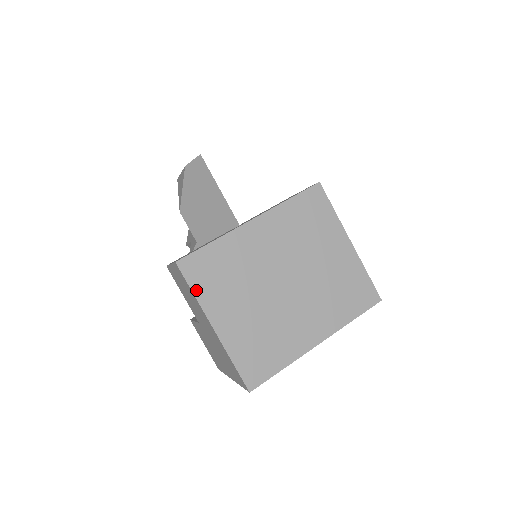
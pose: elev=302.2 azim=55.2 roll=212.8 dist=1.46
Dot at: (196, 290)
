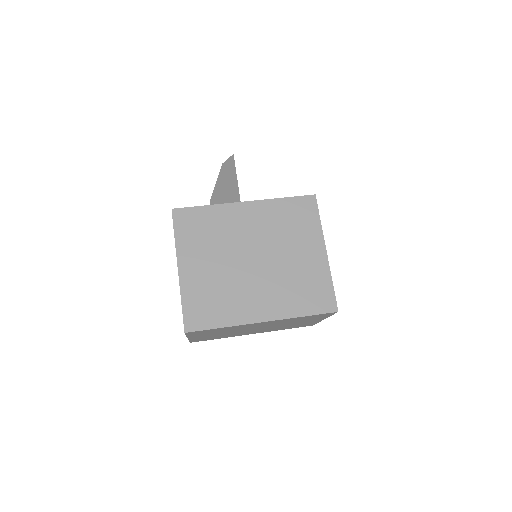
Dot at: (178, 235)
